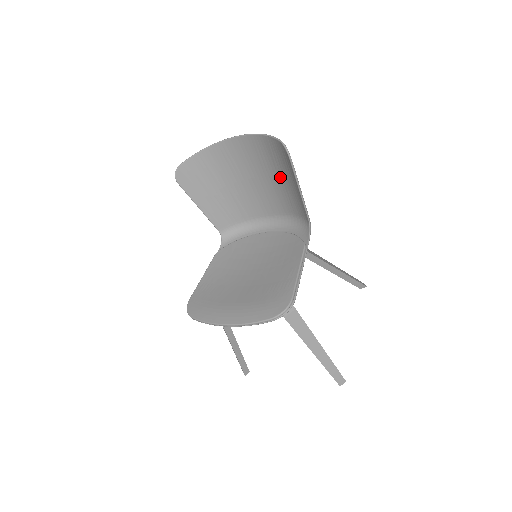
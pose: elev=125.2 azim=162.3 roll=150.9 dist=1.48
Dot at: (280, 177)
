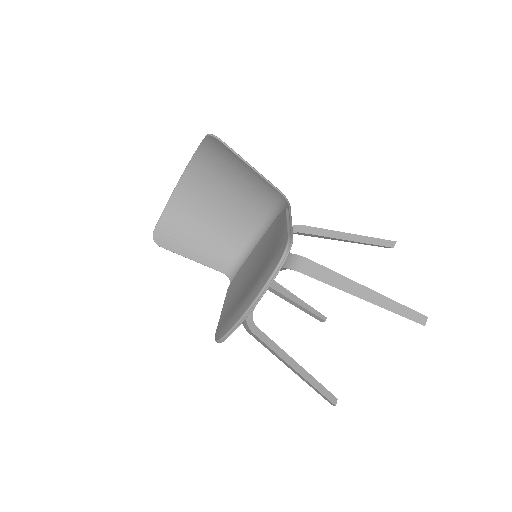
Dot at: (234, 176)
